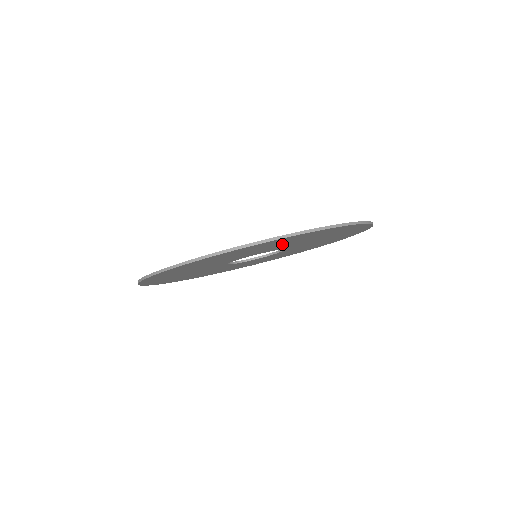
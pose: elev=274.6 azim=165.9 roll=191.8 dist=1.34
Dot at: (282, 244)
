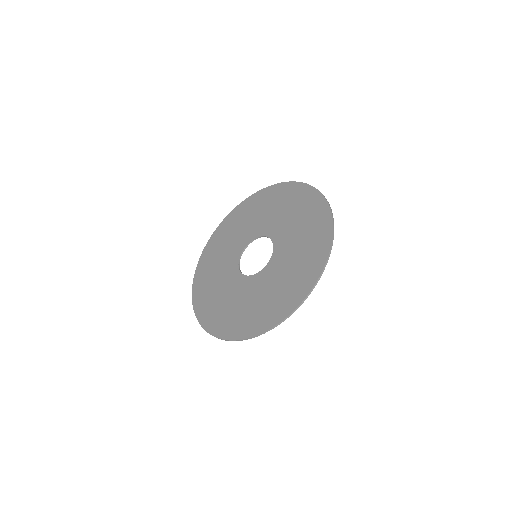
Dot at: (299, 253)
